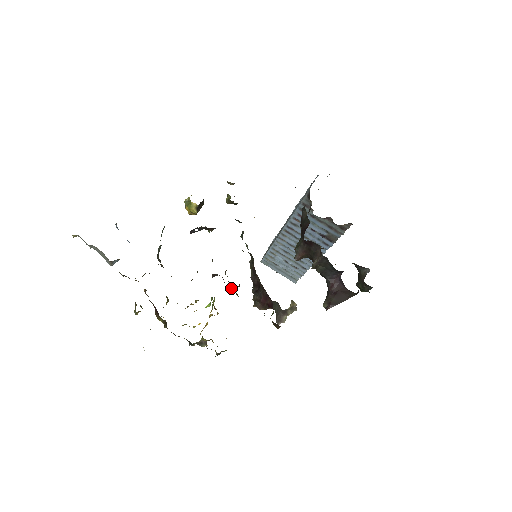
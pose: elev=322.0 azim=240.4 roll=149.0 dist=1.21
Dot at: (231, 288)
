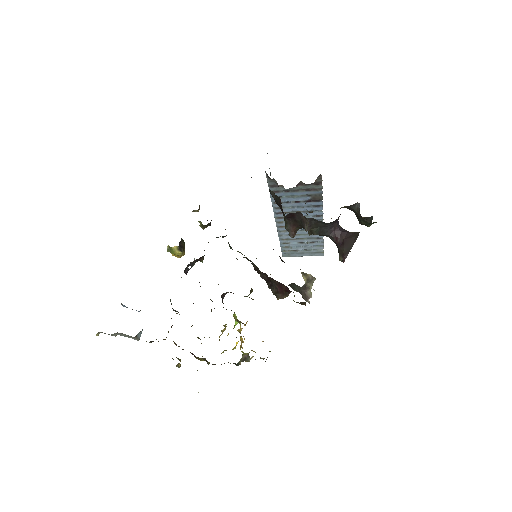
Dot at: occluded
